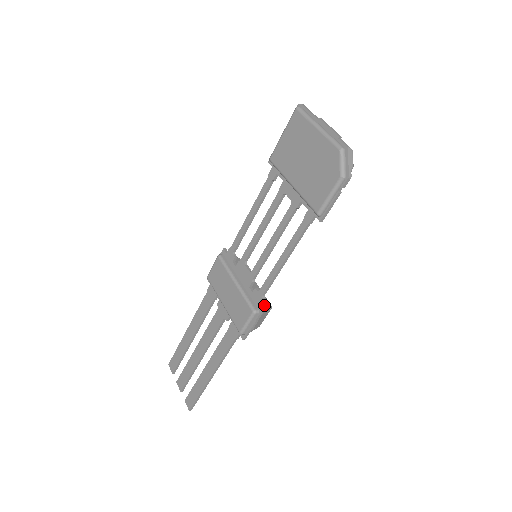
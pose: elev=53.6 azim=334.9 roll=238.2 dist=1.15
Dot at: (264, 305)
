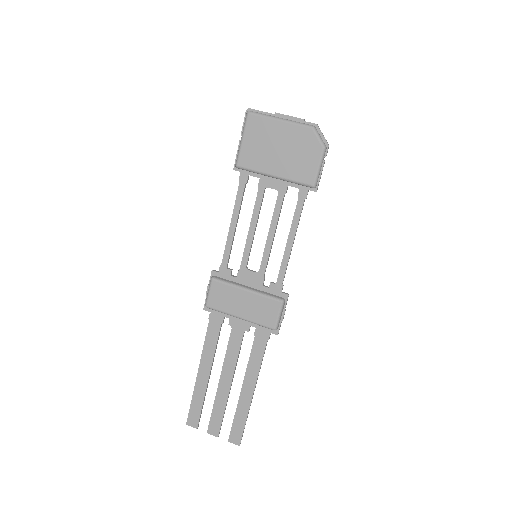
Dot at: occluded
